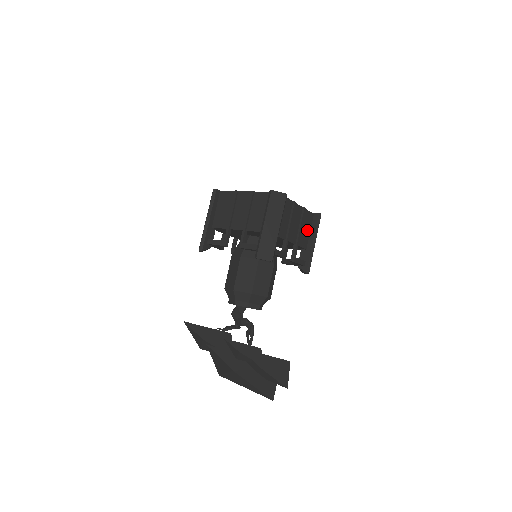
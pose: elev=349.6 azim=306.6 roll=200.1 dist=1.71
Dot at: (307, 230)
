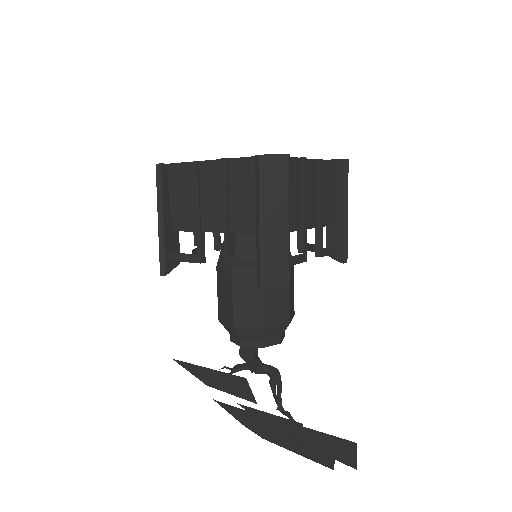
Dot at: (330, 193)
